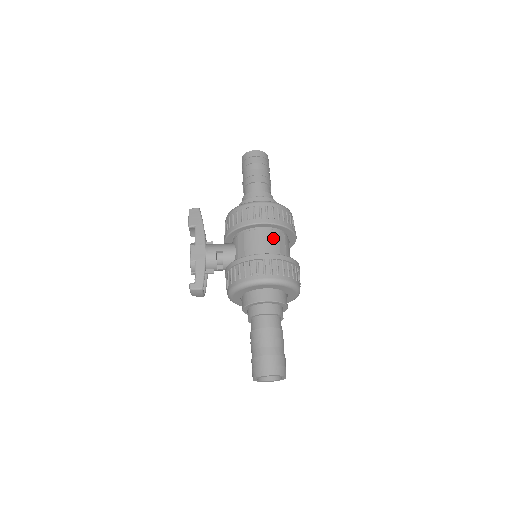
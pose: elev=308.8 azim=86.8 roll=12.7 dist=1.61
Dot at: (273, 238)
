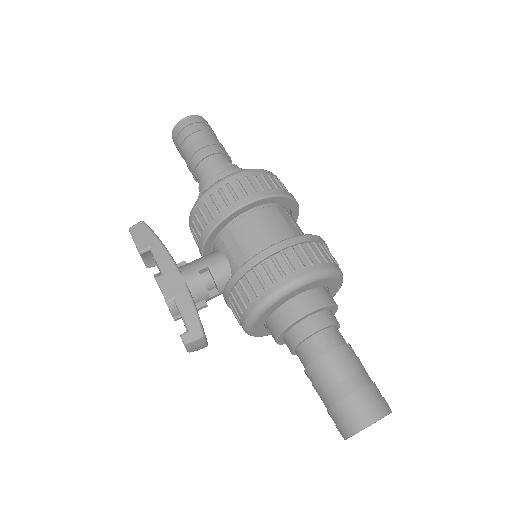
Dot at: (275, 218)
